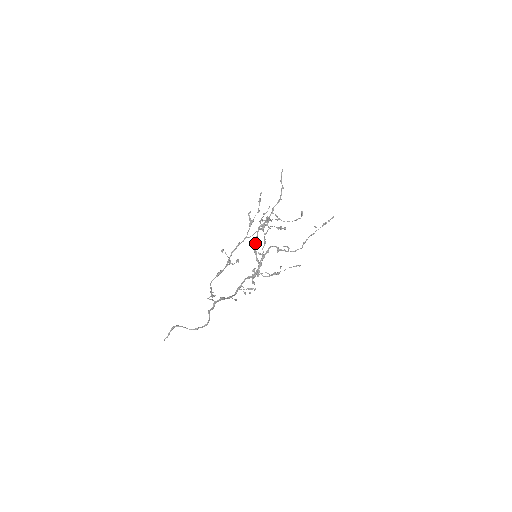
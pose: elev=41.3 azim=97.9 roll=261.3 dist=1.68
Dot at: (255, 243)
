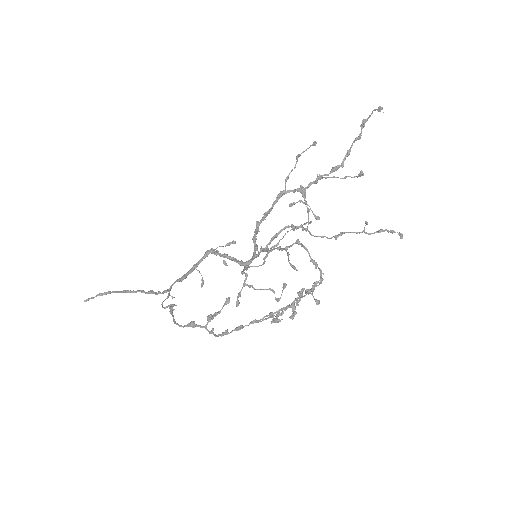
Dot at: (262, 220)
